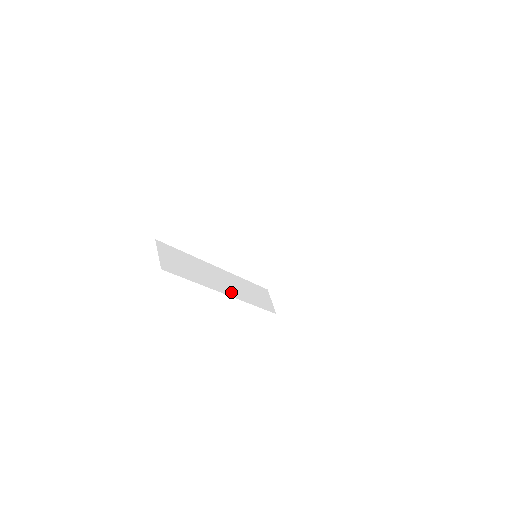
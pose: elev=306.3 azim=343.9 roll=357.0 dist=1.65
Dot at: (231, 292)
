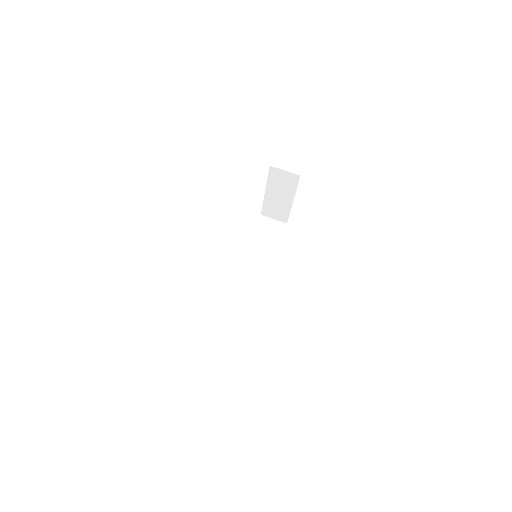
Dot at: (263, 273)
